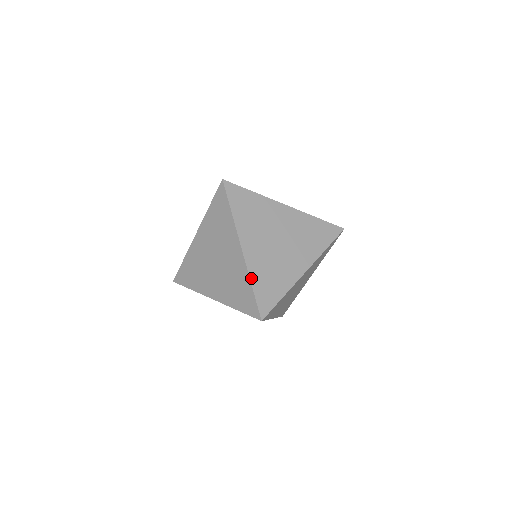
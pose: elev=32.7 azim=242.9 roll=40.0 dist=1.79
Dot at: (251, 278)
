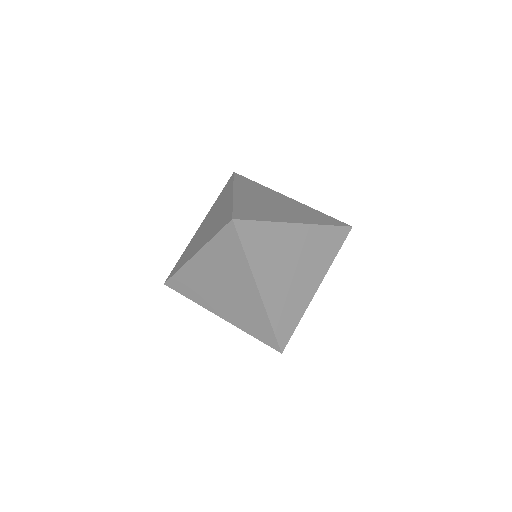
Dot at: (270, 318)
